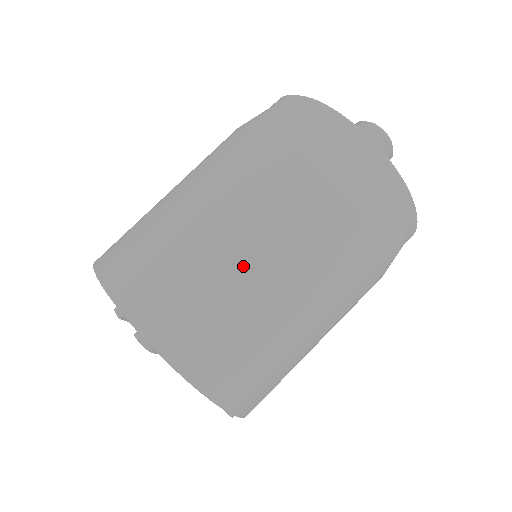
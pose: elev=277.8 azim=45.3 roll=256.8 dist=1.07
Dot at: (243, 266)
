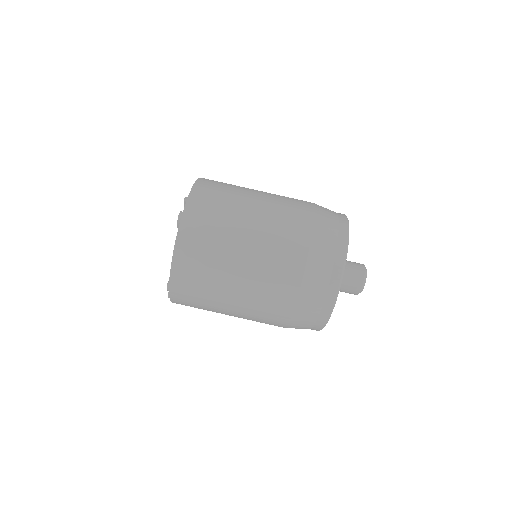
Dot at: (243, 238)
